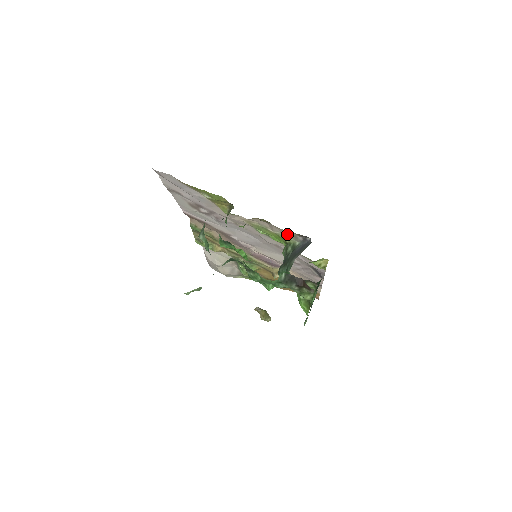
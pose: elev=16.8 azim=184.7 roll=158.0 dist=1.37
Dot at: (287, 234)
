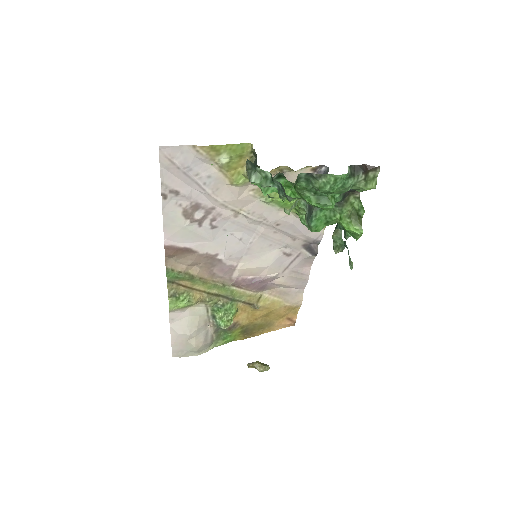
Dot at: occluded
